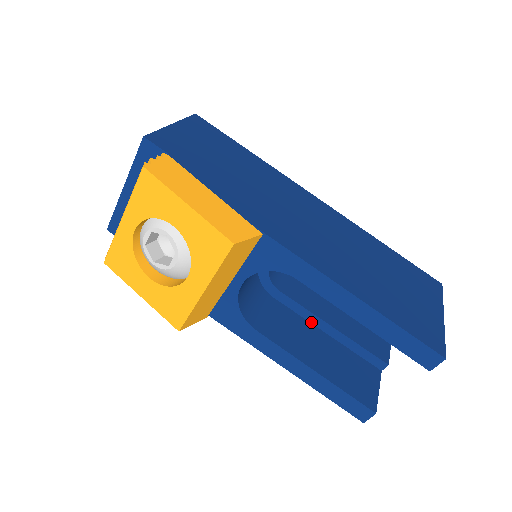
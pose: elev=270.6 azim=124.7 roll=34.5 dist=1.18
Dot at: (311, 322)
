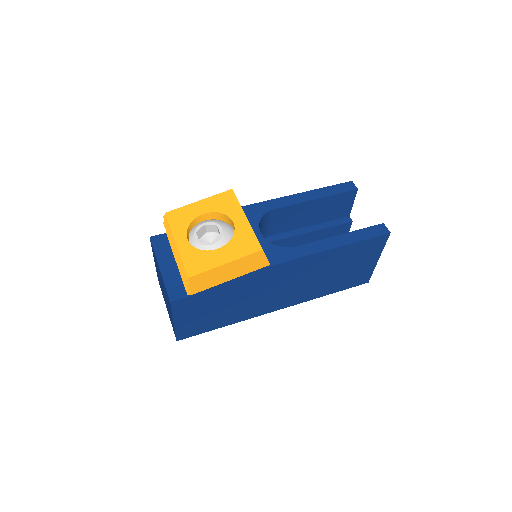
Dot at: occluded
